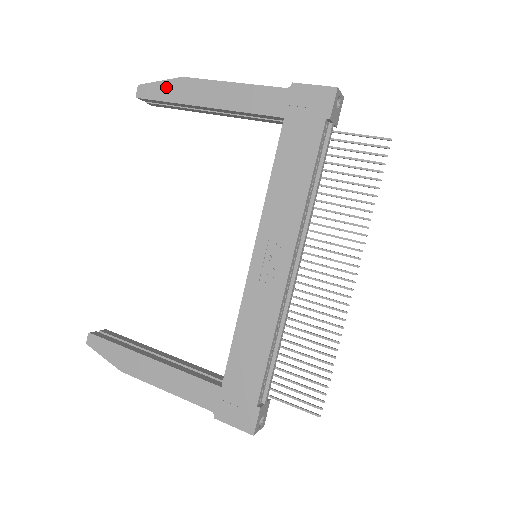
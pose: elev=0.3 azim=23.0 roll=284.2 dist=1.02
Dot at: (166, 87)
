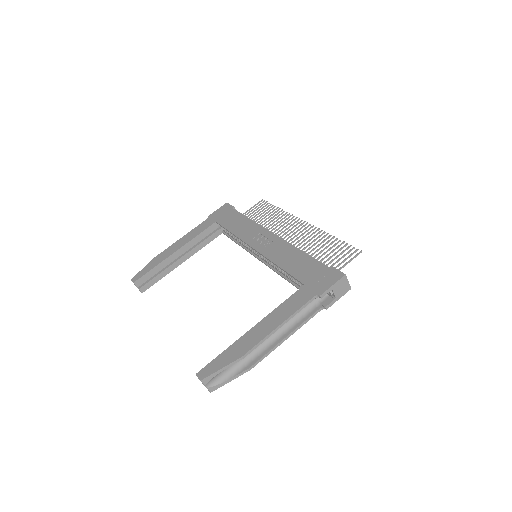
Dot at: (148, 266)
